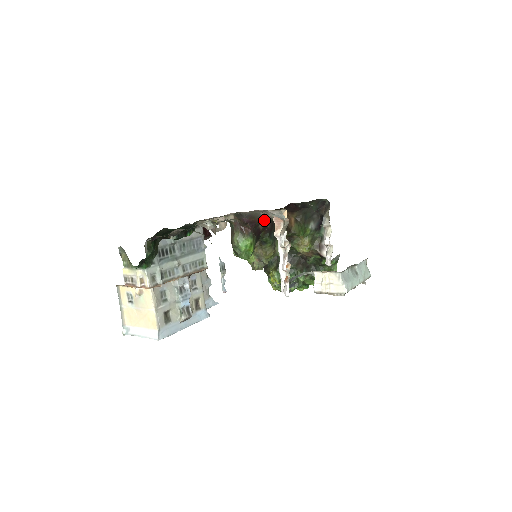
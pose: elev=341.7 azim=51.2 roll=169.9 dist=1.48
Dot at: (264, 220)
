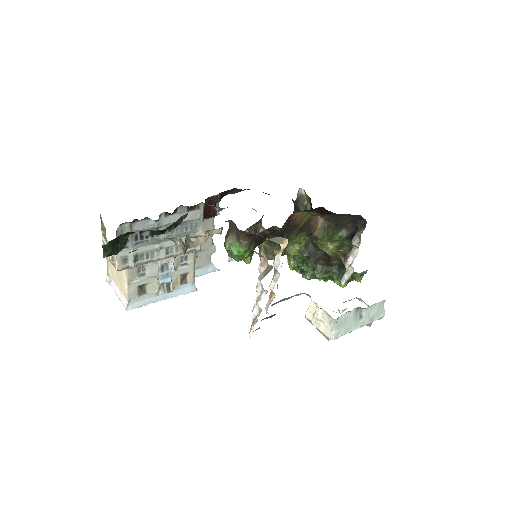
Dot at: (271, 228)
